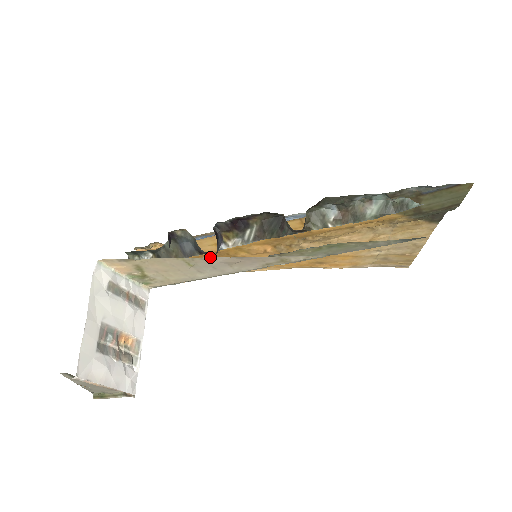
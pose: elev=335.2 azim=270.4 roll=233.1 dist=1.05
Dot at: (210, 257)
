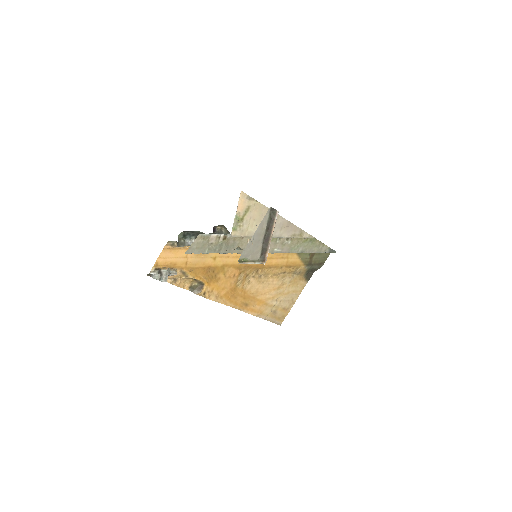
Dot at: (281, 216)
